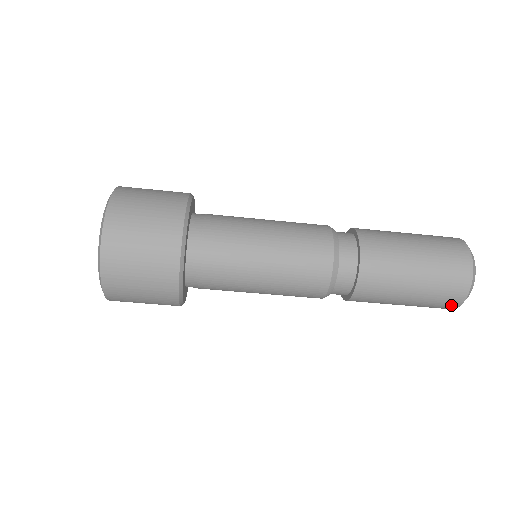
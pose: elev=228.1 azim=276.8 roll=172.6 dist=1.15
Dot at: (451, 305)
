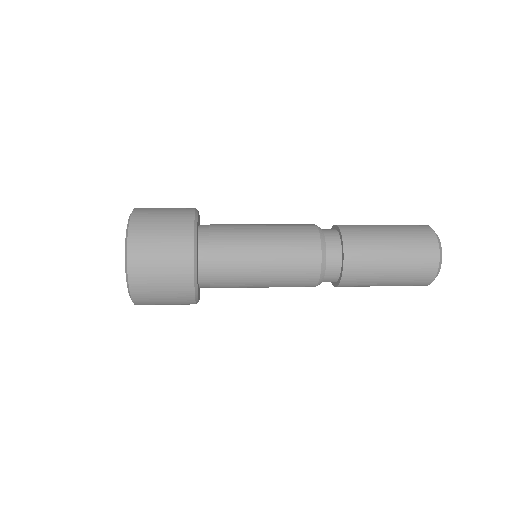
Dot at: occluded
